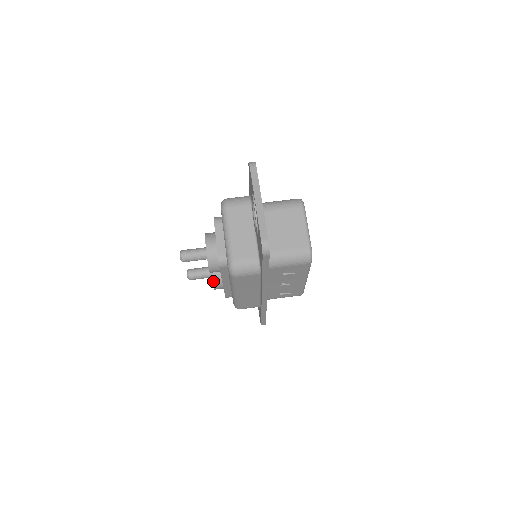
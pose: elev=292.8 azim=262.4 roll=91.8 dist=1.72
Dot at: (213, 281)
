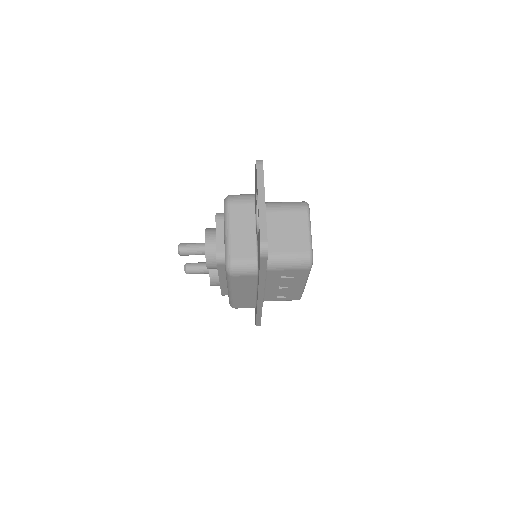
Dot at: (210, 277)
